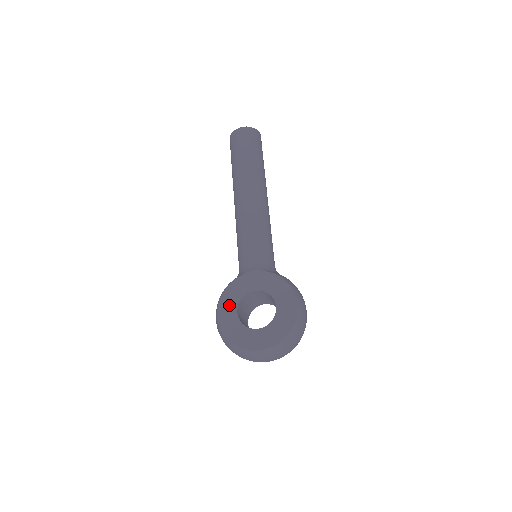
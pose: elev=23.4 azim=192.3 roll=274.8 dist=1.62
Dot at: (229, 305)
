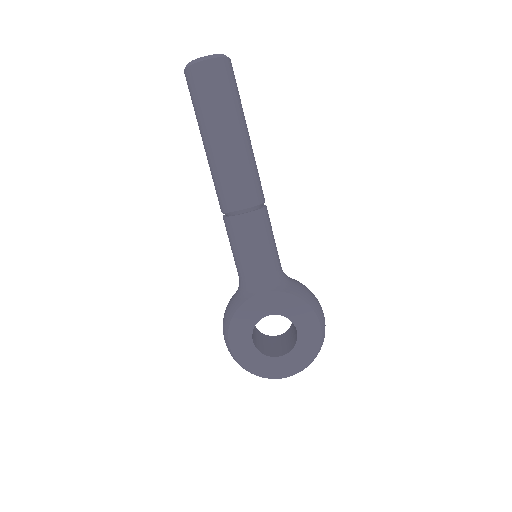
Dot at: (242, 334)
